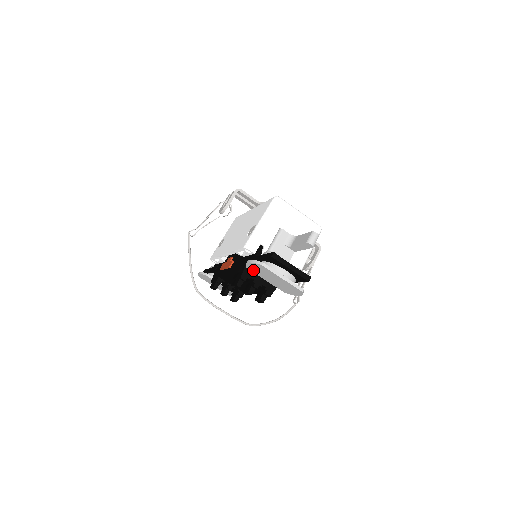
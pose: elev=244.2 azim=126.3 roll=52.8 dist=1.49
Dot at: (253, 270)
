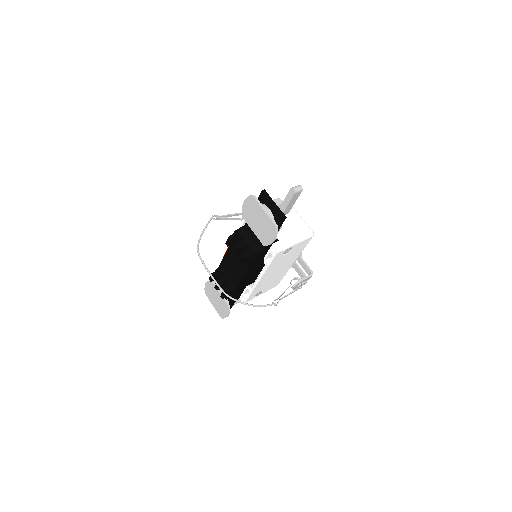
Dot at: (246, 216)
